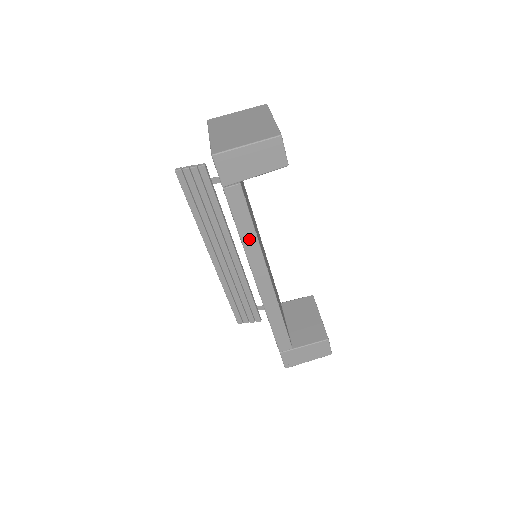
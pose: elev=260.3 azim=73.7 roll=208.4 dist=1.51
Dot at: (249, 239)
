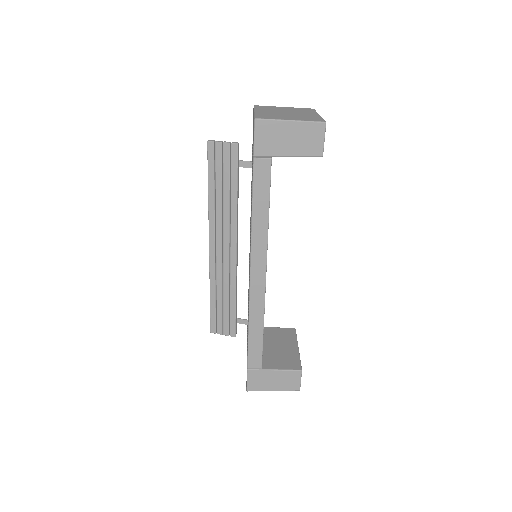
Dot at: (260, 222)
